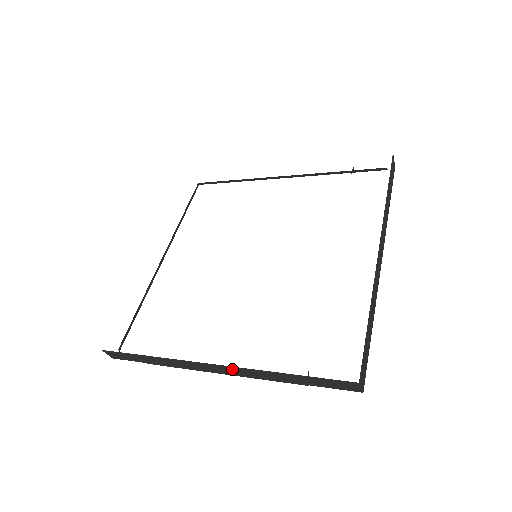
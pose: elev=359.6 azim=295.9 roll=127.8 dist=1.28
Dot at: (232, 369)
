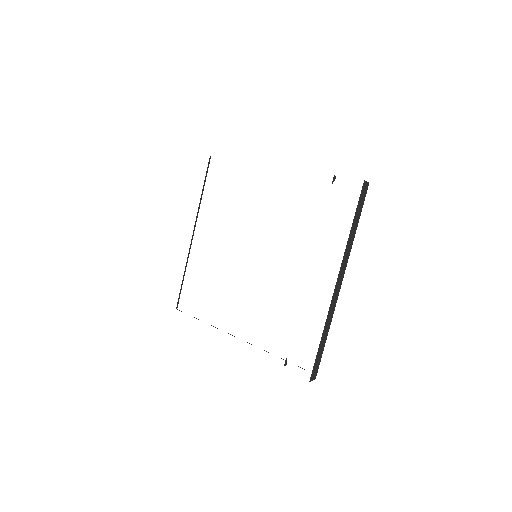
Dot at: occluded
